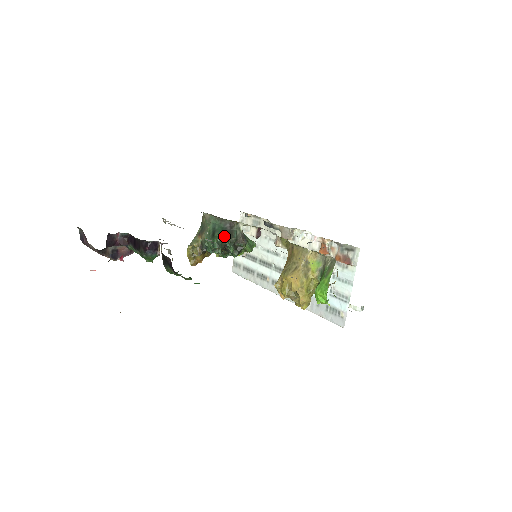
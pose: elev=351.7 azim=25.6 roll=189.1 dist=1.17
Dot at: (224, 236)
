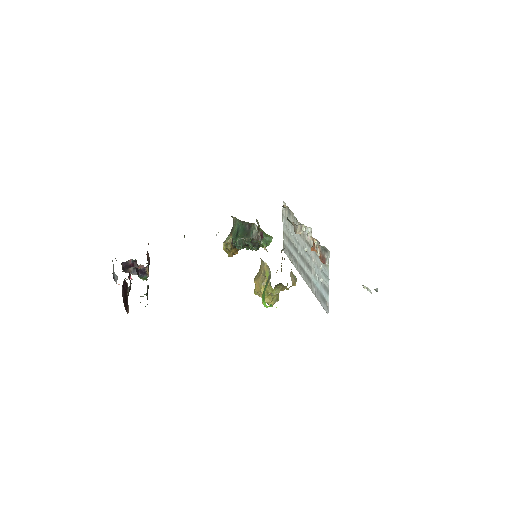
Dot at: (243, 236)
